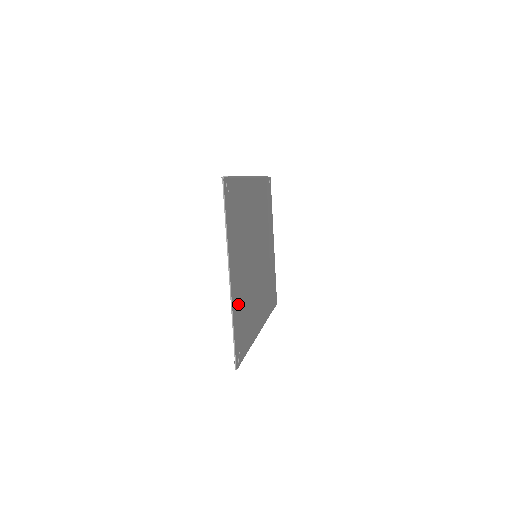
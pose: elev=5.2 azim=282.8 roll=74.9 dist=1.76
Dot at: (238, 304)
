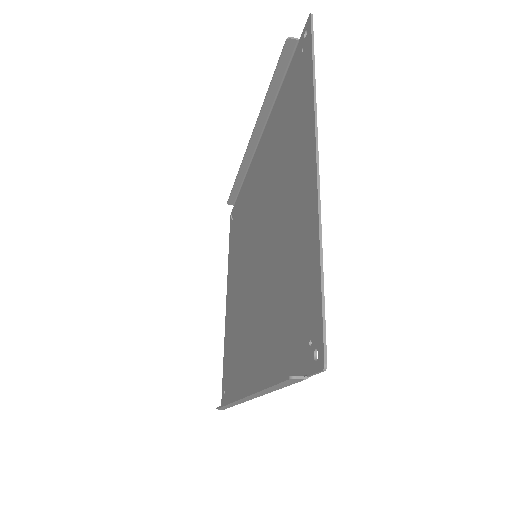
Dot at: (303, 244)
